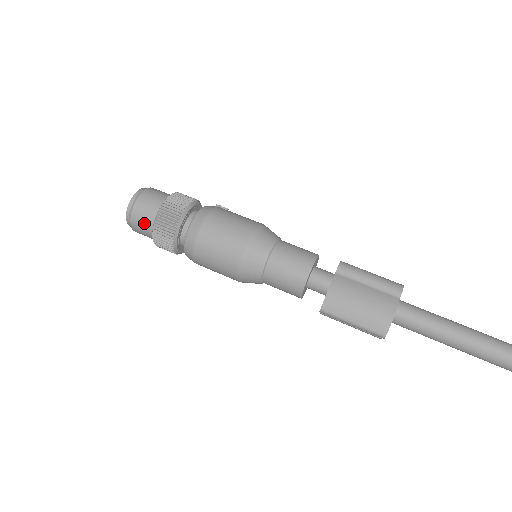
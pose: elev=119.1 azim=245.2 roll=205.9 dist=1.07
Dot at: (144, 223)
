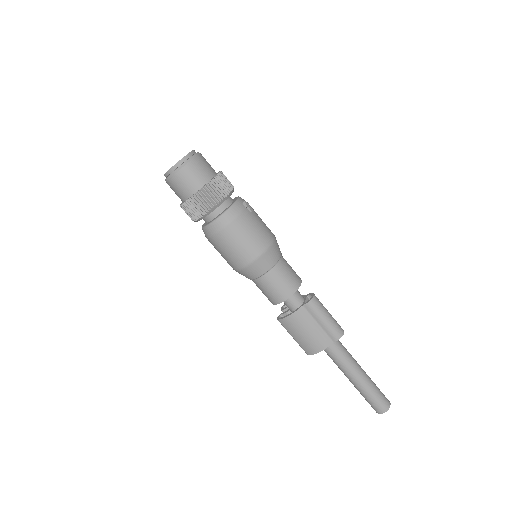
Dot at: (176, 193)
